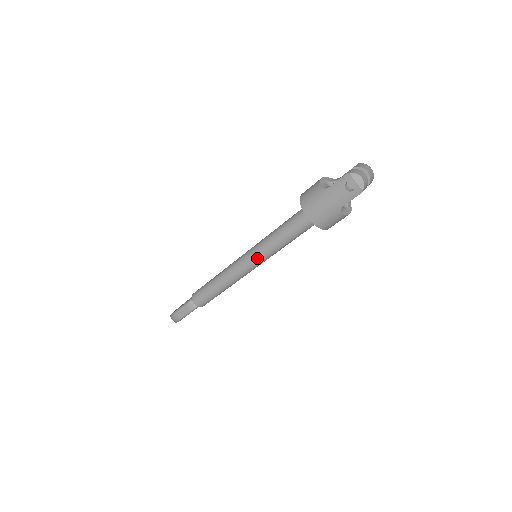
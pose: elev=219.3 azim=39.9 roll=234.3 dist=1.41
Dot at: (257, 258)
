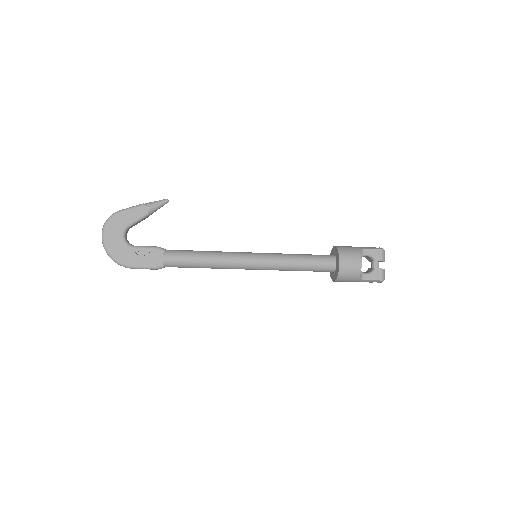
Dot at: occluded
